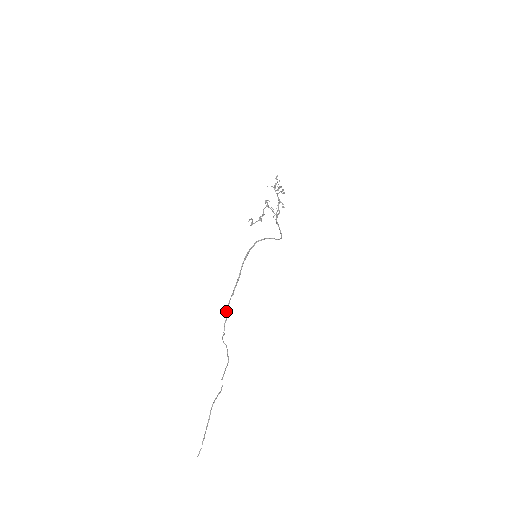
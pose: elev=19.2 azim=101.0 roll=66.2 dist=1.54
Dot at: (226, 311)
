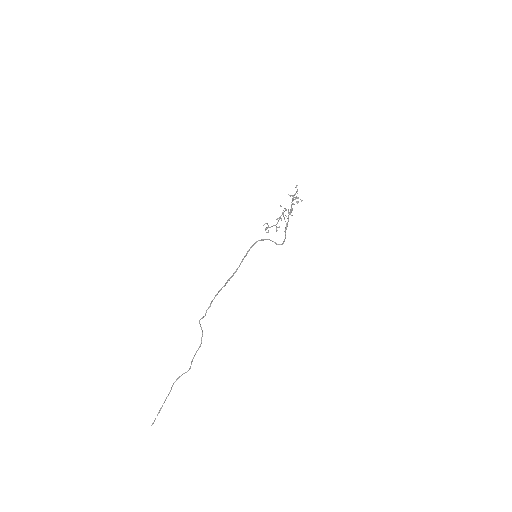
Dot at: (213, 299)
